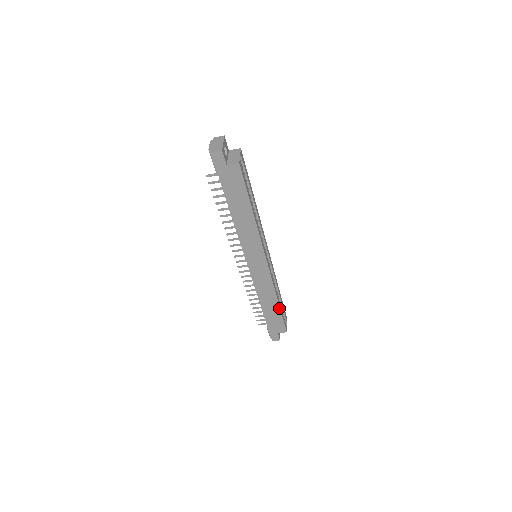
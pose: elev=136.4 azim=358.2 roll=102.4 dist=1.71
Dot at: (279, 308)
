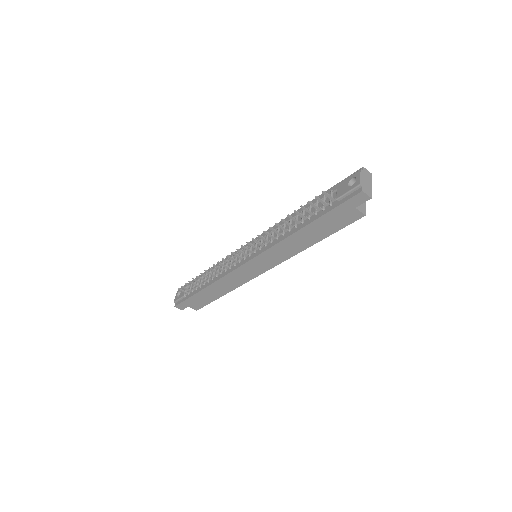
Dot at: (219, 297)
